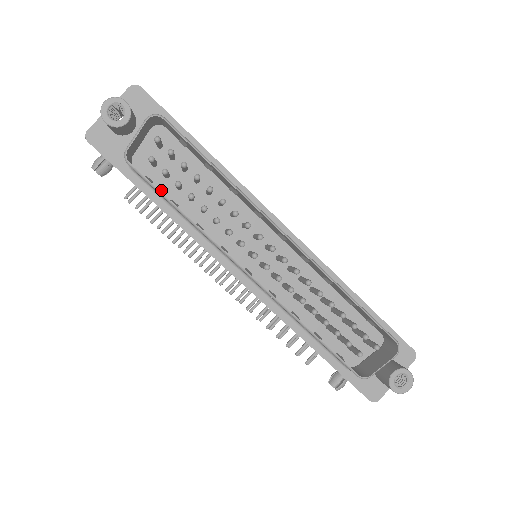
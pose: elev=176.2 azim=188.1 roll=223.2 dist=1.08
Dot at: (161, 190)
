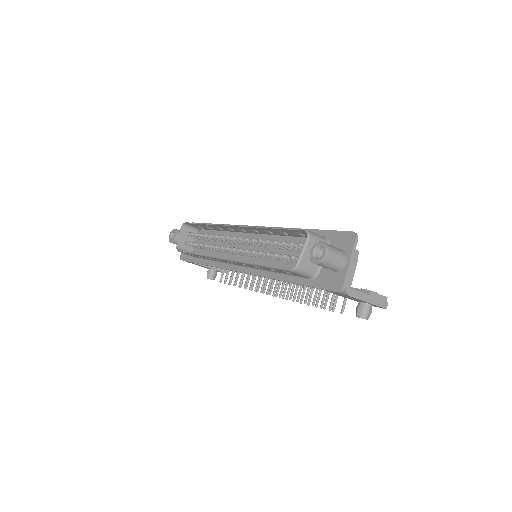
Dot at: occluded
